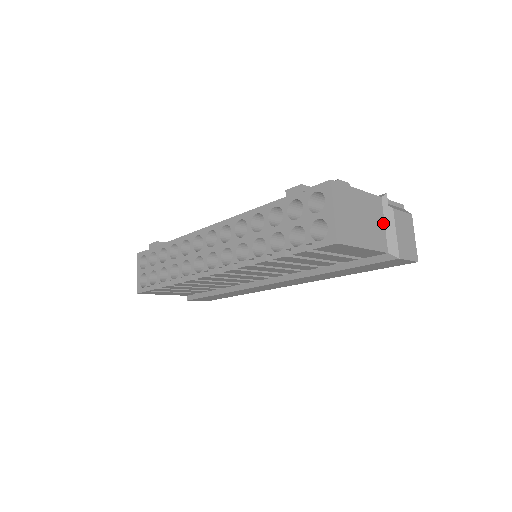
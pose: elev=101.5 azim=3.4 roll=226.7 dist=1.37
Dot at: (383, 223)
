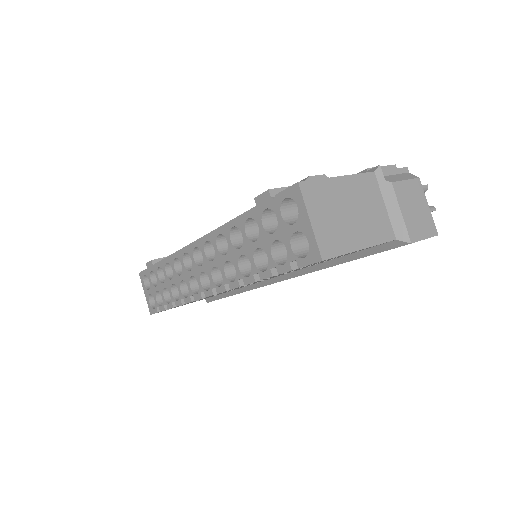
Dot at: (382, 204)
